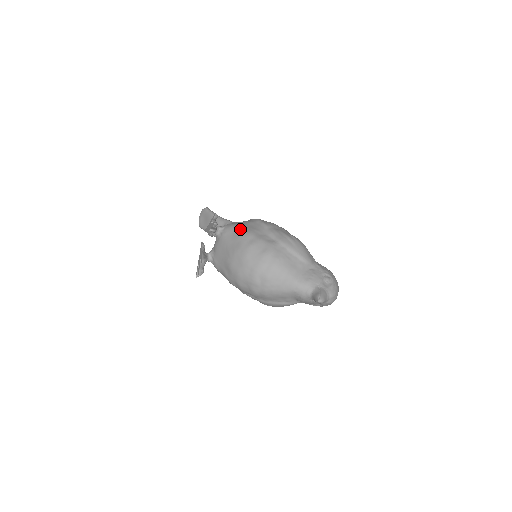
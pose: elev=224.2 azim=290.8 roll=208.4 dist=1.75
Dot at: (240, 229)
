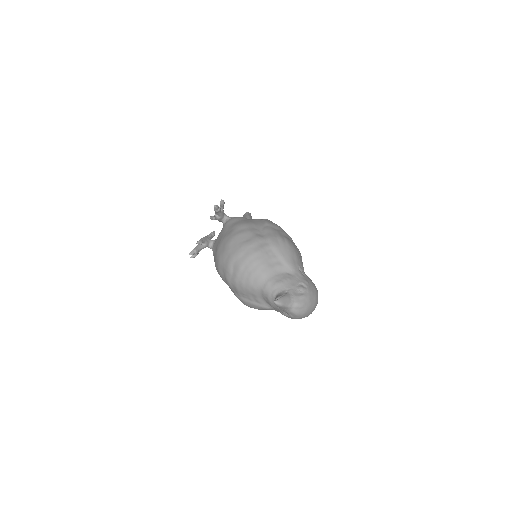
Dot at: (241, 220)
